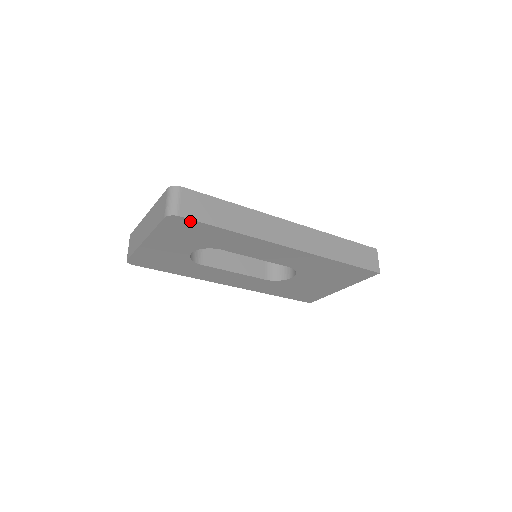
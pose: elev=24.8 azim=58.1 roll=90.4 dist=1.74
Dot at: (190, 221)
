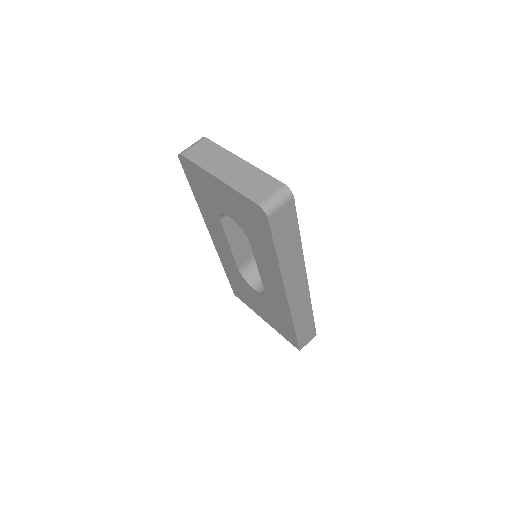
Dot at: (268, 226)
